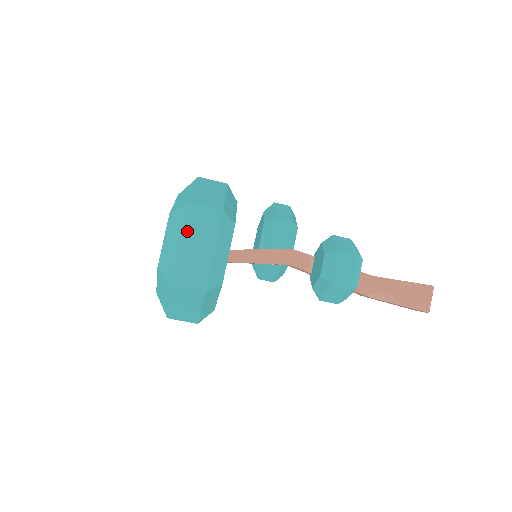
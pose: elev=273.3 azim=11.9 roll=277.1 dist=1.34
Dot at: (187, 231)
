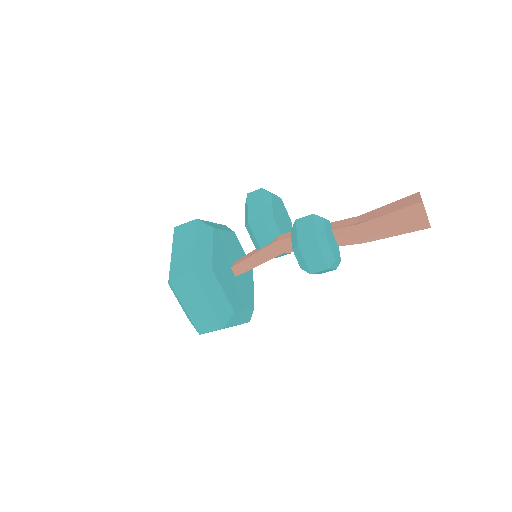
Dot at: (182, 299)
